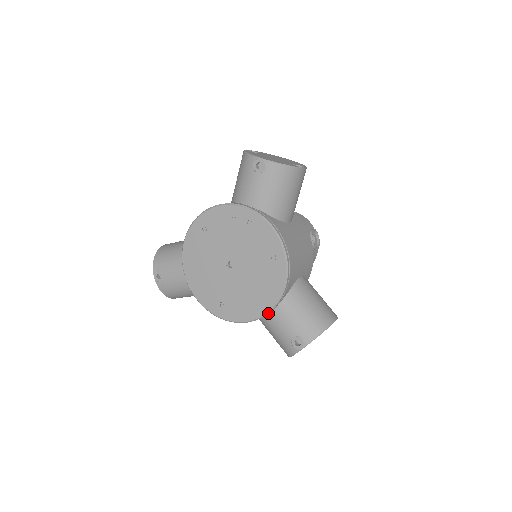
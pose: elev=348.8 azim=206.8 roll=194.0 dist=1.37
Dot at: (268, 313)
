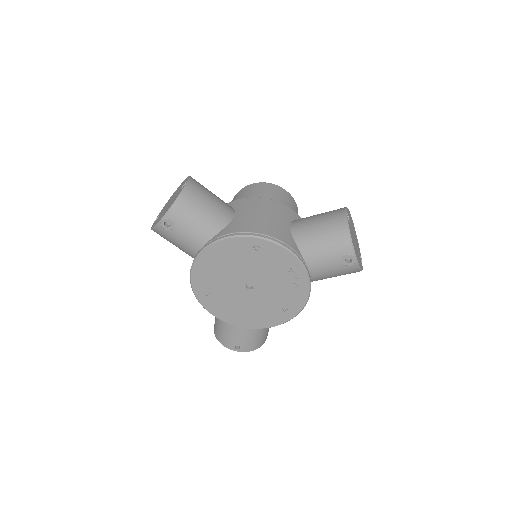
Dot at: (239, 325)
